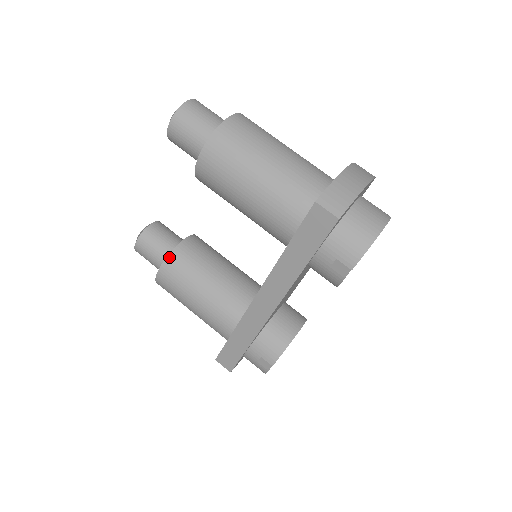
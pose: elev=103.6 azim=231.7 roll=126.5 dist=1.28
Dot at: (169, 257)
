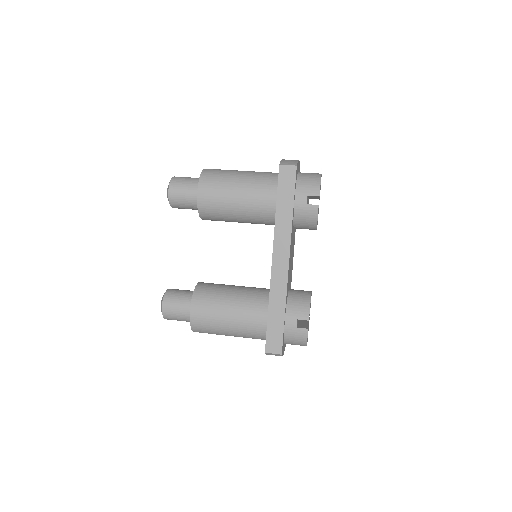
Dot at: (195, 293)
